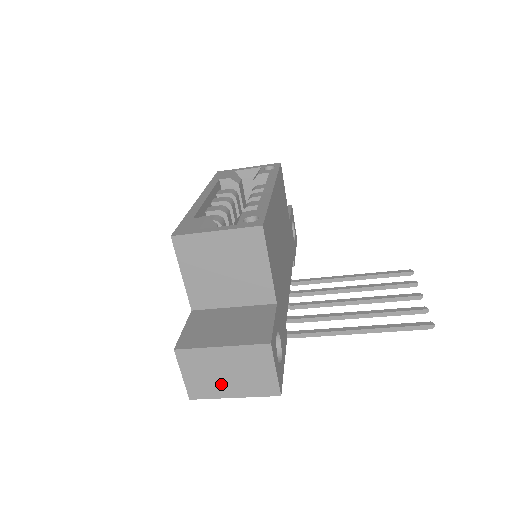
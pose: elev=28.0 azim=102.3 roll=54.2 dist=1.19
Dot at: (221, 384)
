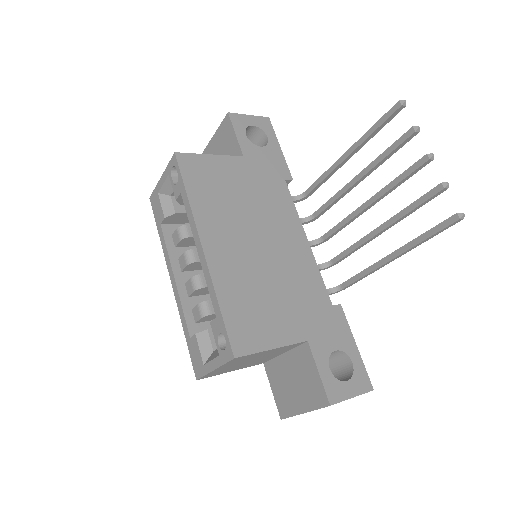
Dot at: occluded
